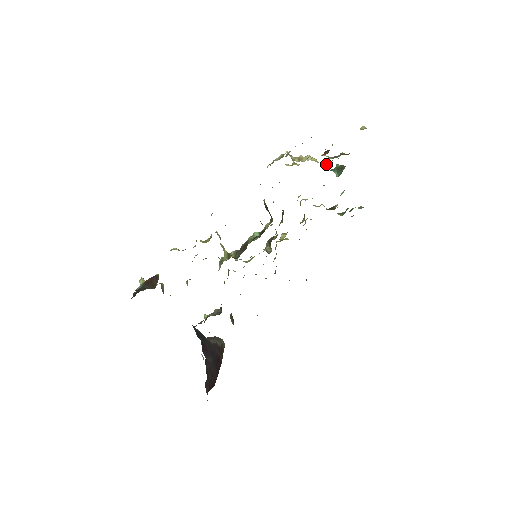
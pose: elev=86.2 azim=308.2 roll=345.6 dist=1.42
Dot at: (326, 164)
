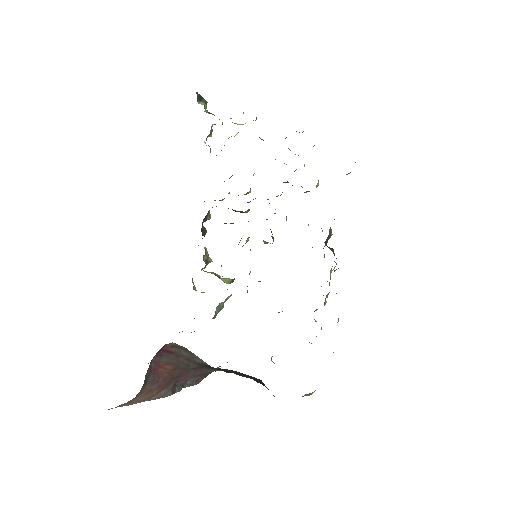
Dot at: occluded
